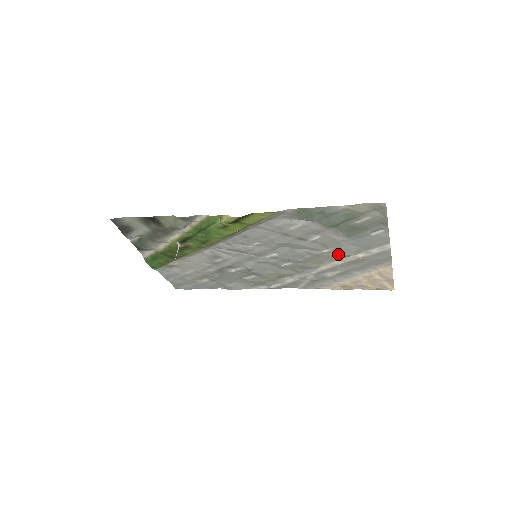
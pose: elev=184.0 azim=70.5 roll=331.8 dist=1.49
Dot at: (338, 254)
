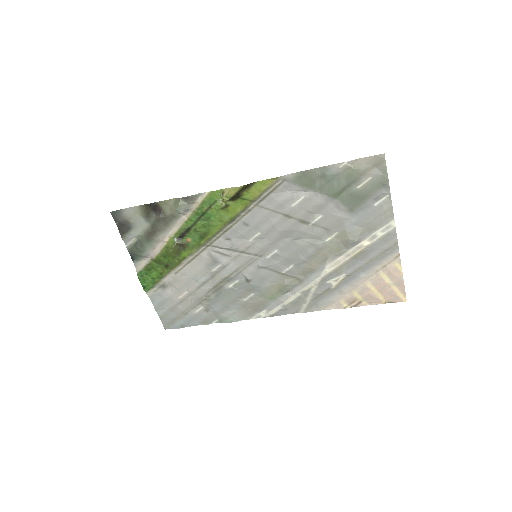
Dot at: (342, 242)
